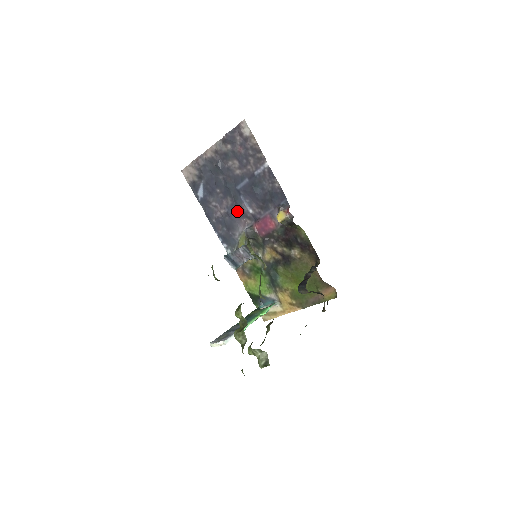
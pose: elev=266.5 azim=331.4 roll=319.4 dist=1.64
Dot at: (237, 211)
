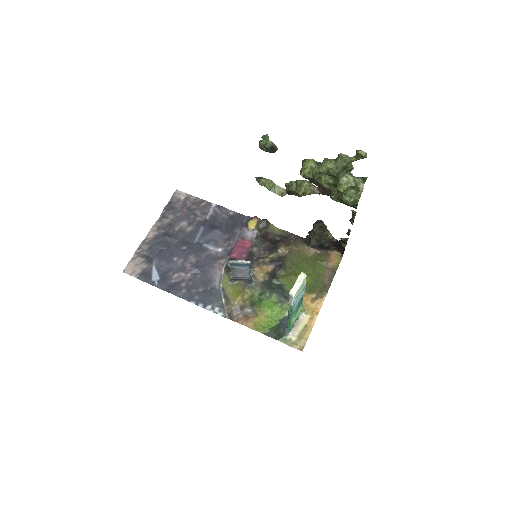
Dot at: (205, 261)
